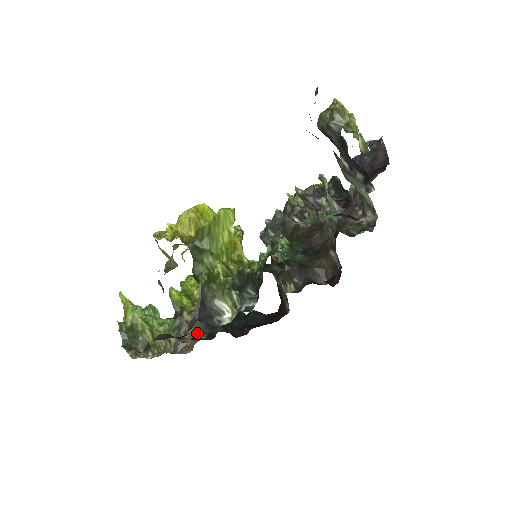
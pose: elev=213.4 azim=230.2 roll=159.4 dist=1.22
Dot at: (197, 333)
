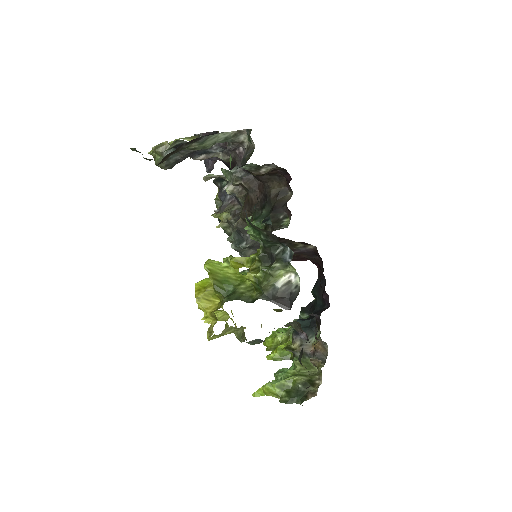
Dot at: (313, 338)
